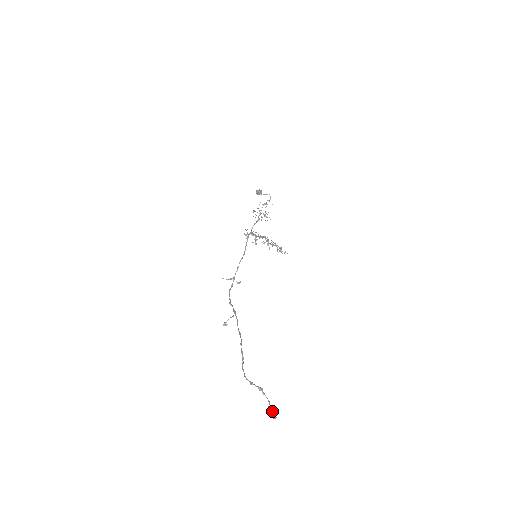
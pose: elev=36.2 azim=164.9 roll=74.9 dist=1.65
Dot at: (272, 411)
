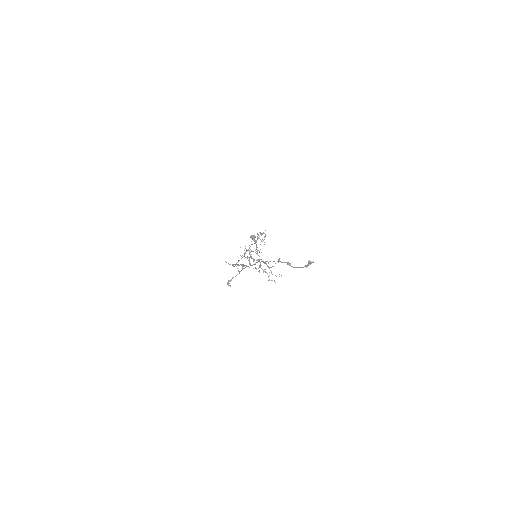
Dot at: (306, 265)
